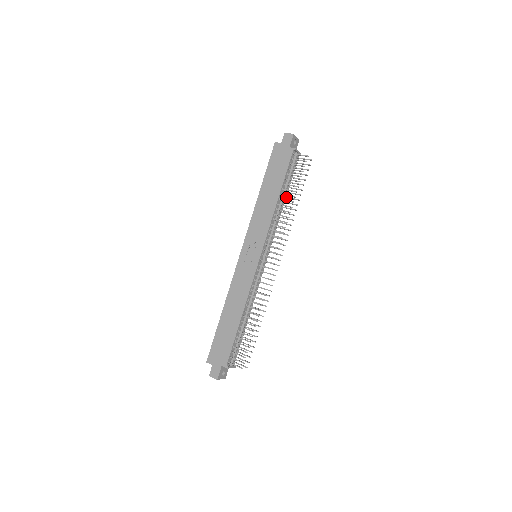
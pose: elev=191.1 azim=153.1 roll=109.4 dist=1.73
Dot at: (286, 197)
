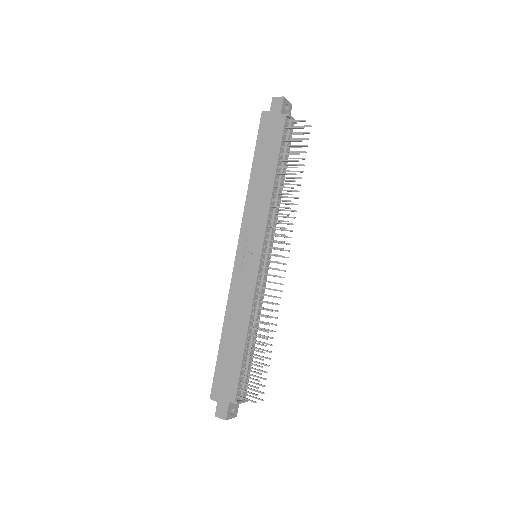
Dot at: (284, 177)
